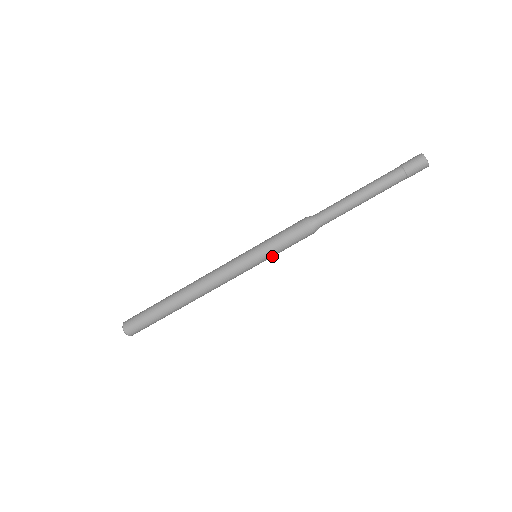
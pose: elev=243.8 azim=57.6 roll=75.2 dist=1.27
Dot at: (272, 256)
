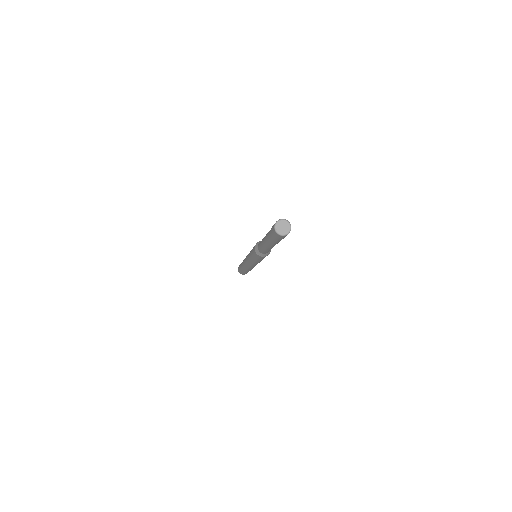
Dot at: occluded
